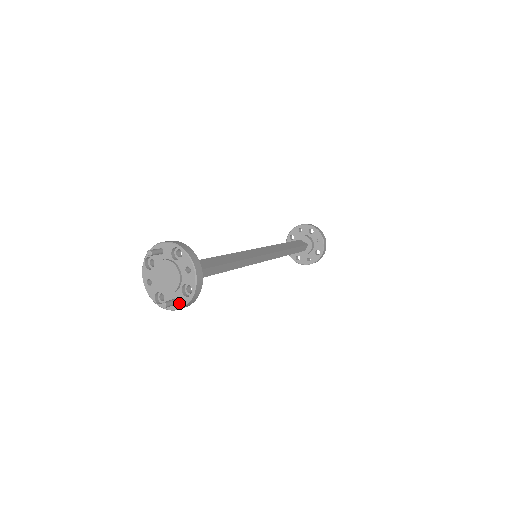
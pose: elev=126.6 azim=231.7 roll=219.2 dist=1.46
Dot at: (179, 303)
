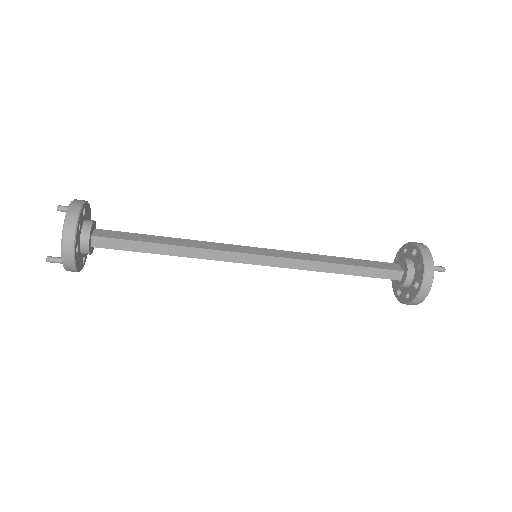
Dot at: occluded
